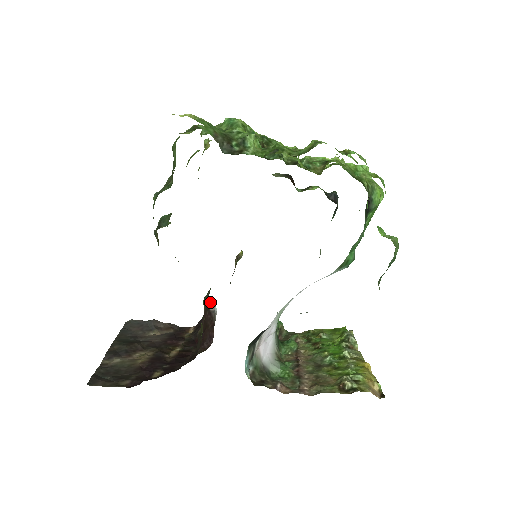
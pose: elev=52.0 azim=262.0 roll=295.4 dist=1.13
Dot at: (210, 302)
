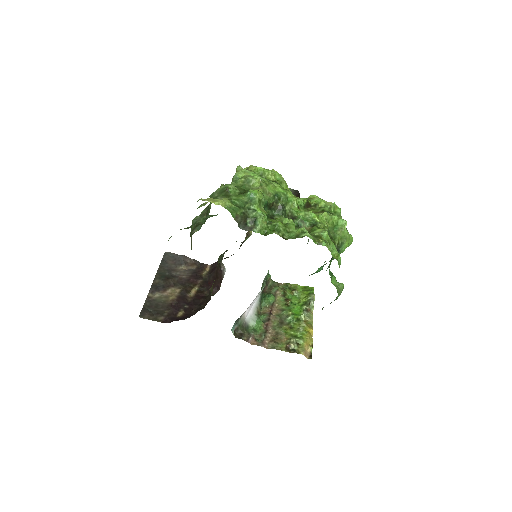
Dot at: (222, 264)
